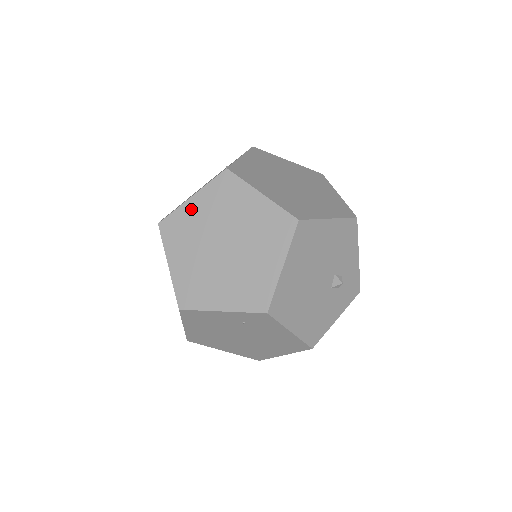
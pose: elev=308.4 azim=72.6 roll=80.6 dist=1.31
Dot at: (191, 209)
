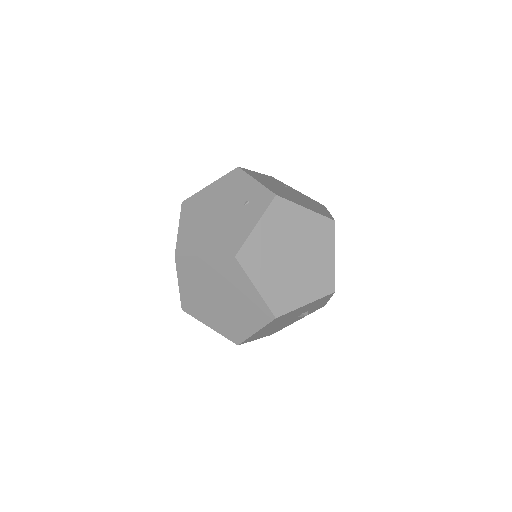
Dot at: (201, 264)
